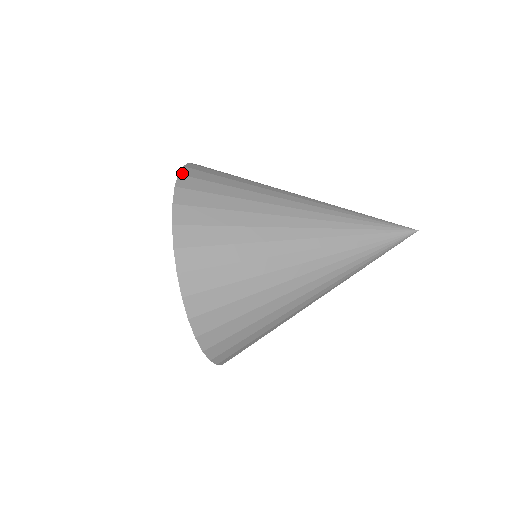
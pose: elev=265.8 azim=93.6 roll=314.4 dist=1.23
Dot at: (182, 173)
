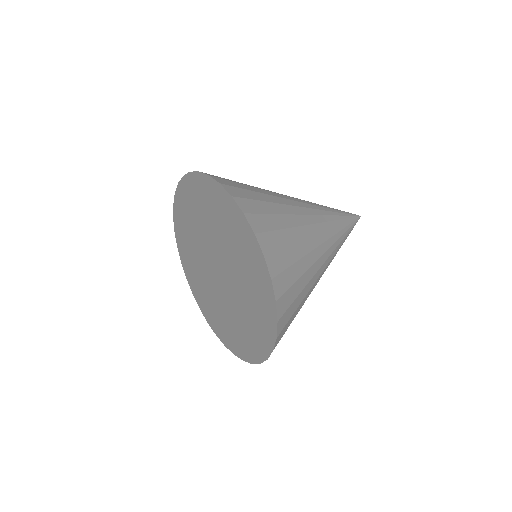
Dot at: (177, 236)
